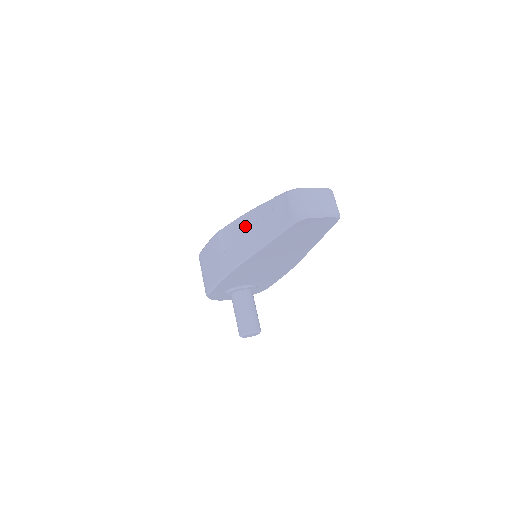
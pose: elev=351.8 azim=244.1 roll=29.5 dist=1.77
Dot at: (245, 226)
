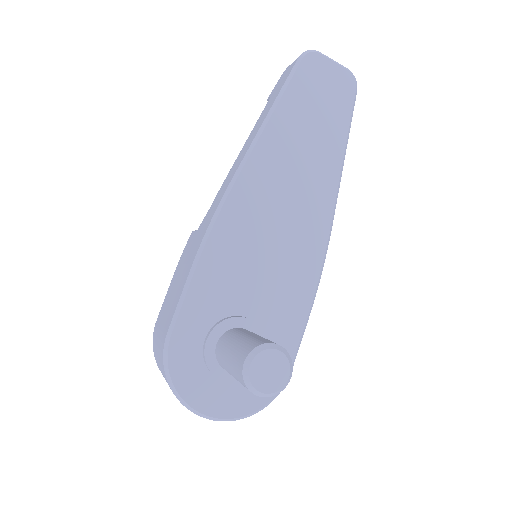
Dot at: occluded
